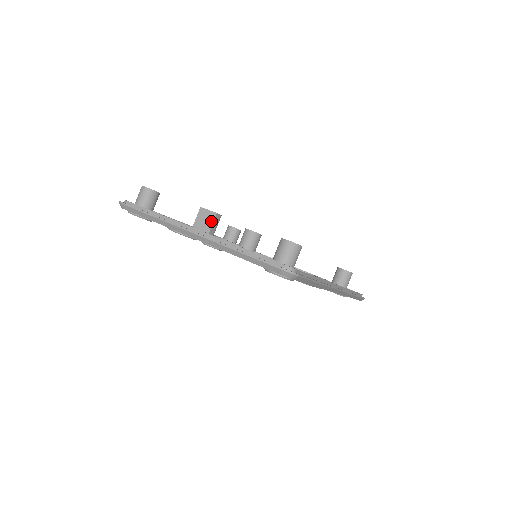
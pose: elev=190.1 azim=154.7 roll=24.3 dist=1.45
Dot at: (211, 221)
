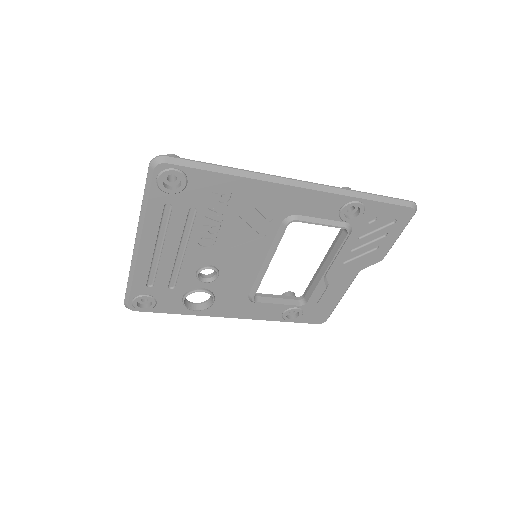
Dot at: occluded
